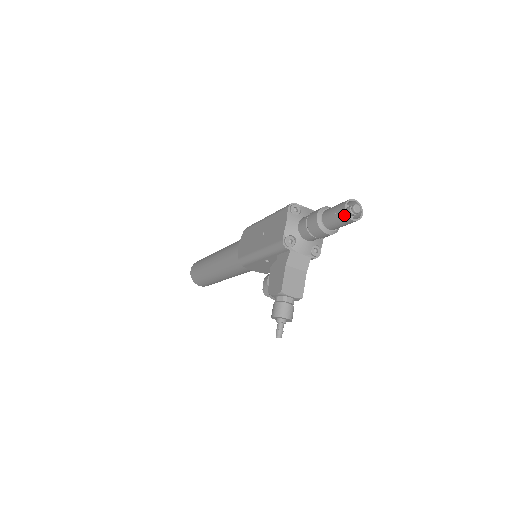
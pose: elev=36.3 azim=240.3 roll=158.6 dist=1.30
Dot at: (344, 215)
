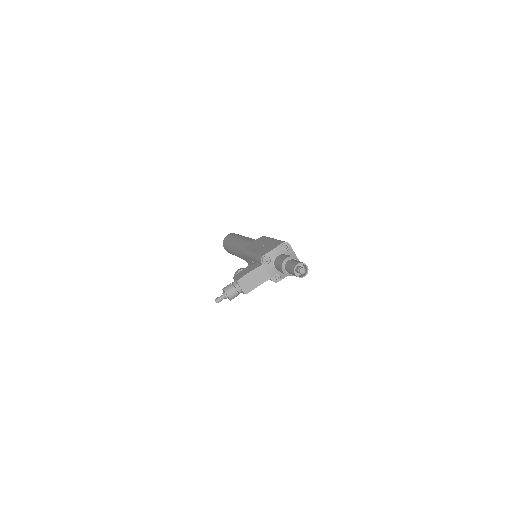
Dot at: (294, 268)
